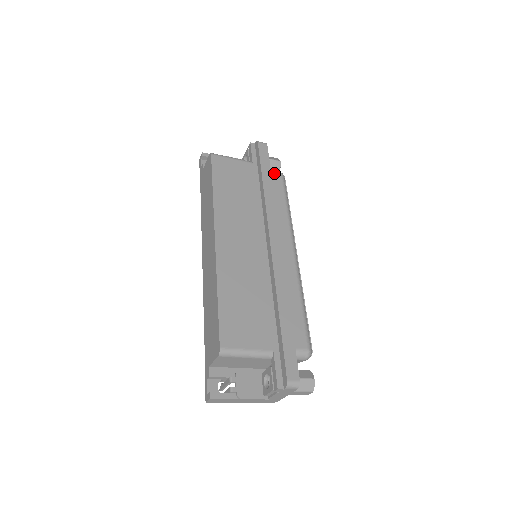
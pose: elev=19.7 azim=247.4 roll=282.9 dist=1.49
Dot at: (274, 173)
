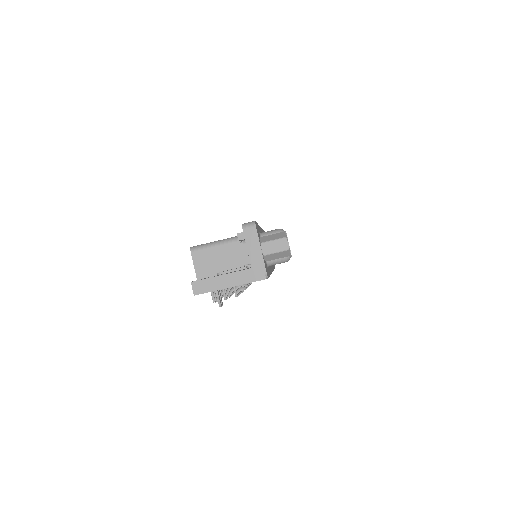
Dot at: occluded
